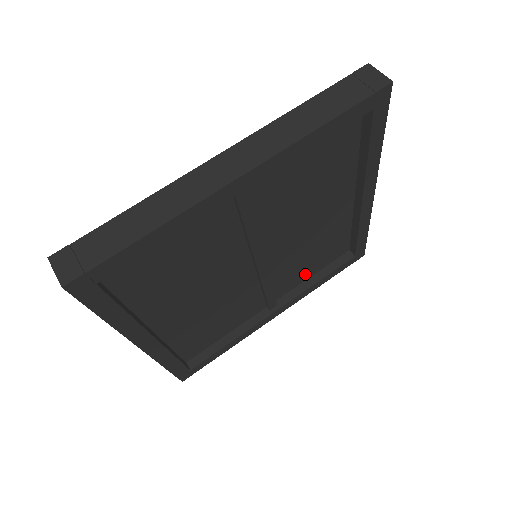
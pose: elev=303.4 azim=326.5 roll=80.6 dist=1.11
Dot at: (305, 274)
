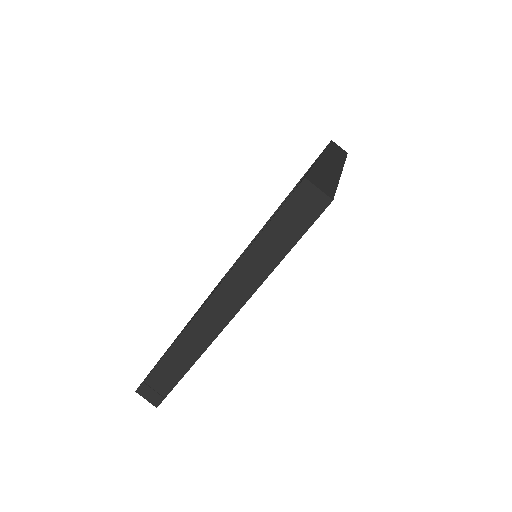
Dot at: occluded
